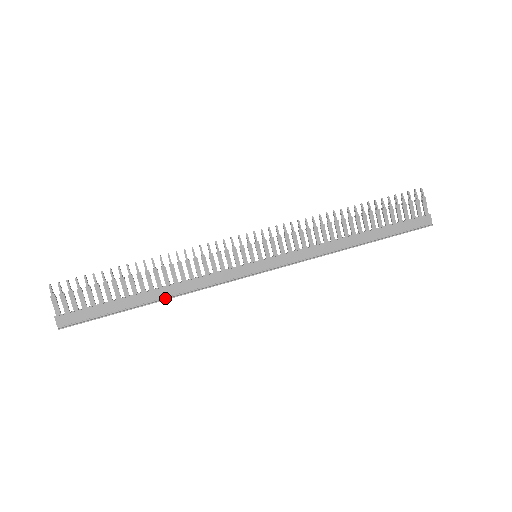
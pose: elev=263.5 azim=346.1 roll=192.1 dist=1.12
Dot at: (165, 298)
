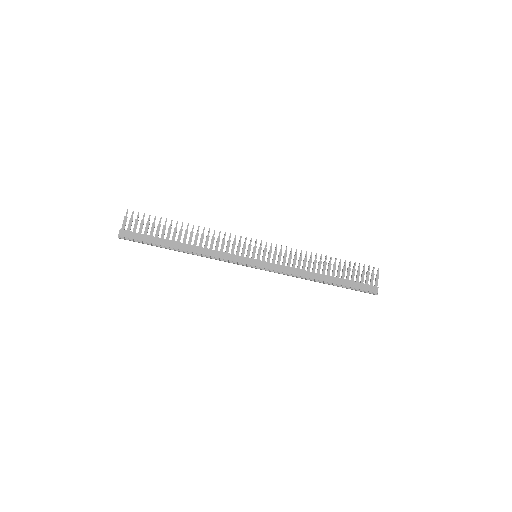
Dot at: (189, 252)
